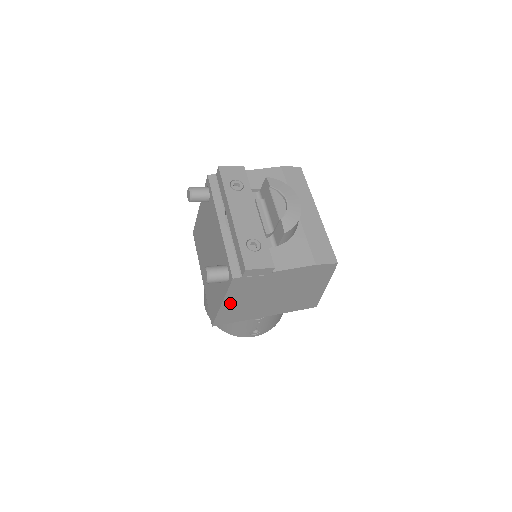
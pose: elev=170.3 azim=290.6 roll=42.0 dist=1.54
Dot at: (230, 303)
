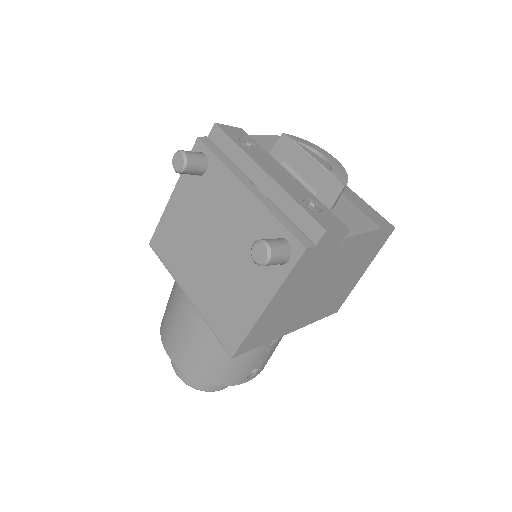
Dot at: (275, 305)
